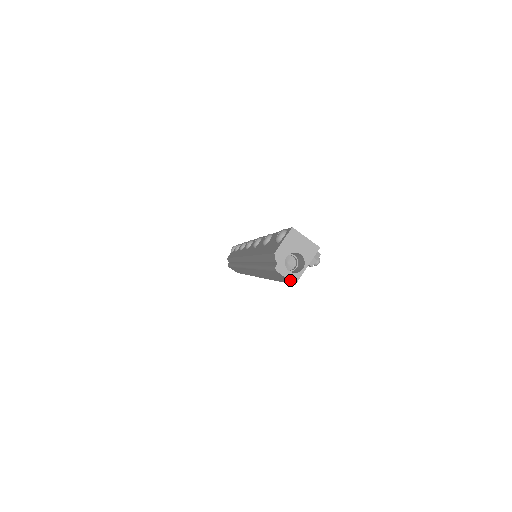
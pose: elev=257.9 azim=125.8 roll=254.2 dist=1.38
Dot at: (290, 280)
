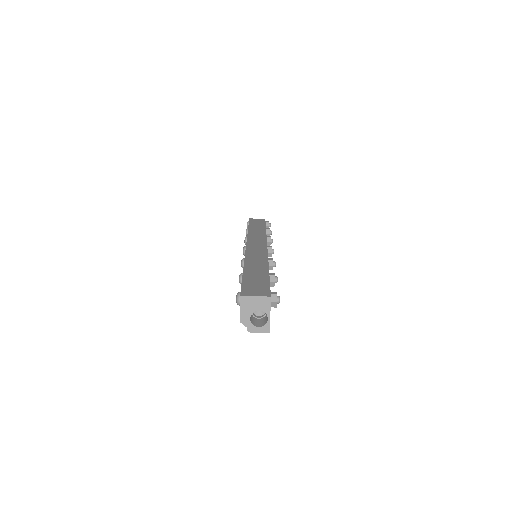
Dot at: (264, 332)
